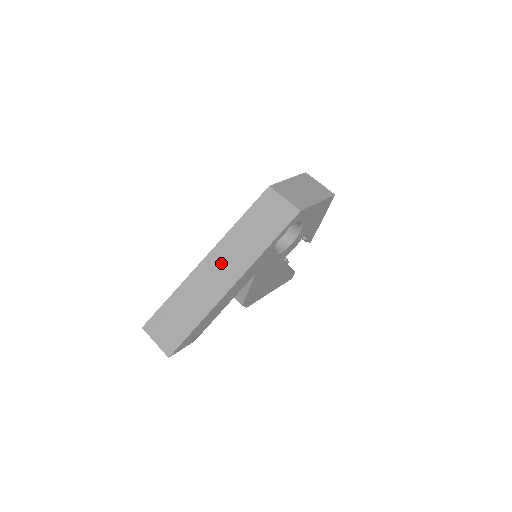
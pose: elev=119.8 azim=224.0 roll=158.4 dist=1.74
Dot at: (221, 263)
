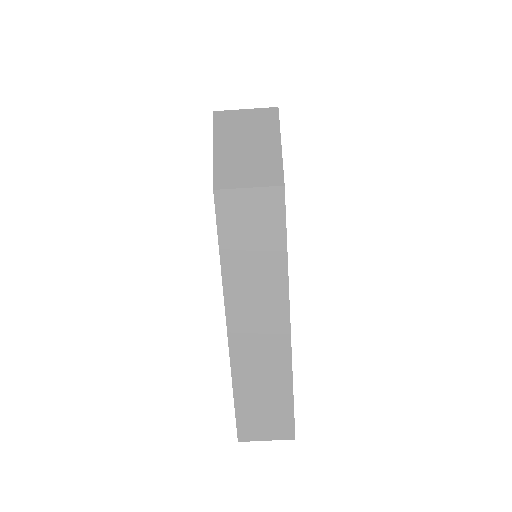
Dot at: (252, 321)
